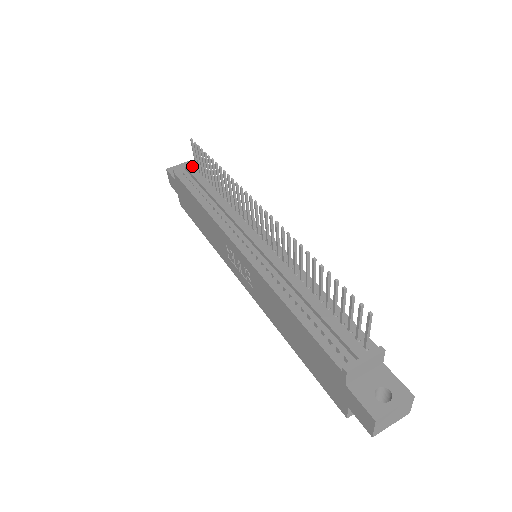
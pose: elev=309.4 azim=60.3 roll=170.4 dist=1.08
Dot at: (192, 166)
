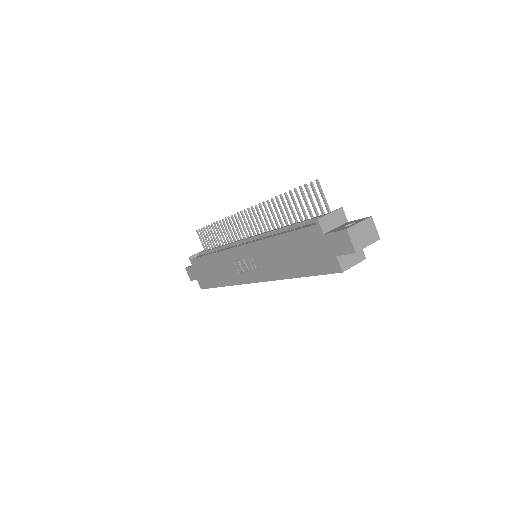
Dot at: occluded
